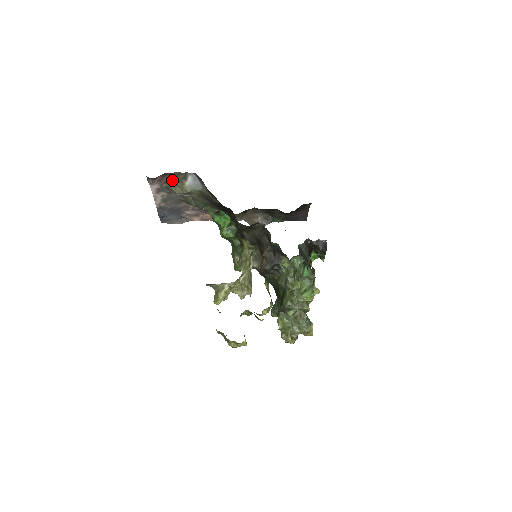
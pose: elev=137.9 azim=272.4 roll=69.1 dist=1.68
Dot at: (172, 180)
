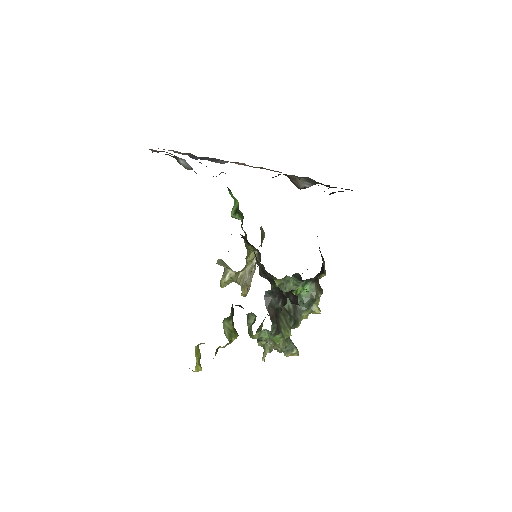
Dot at: occluded
